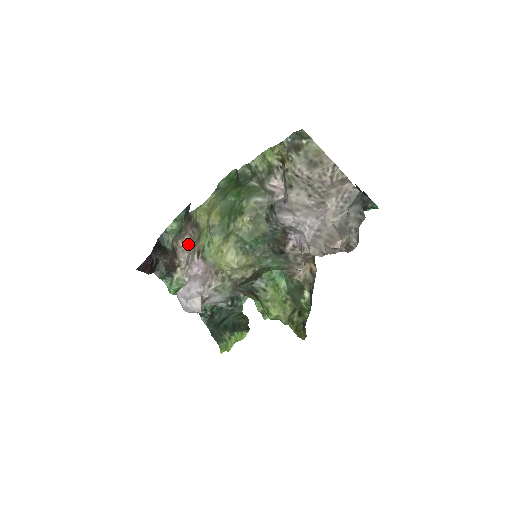
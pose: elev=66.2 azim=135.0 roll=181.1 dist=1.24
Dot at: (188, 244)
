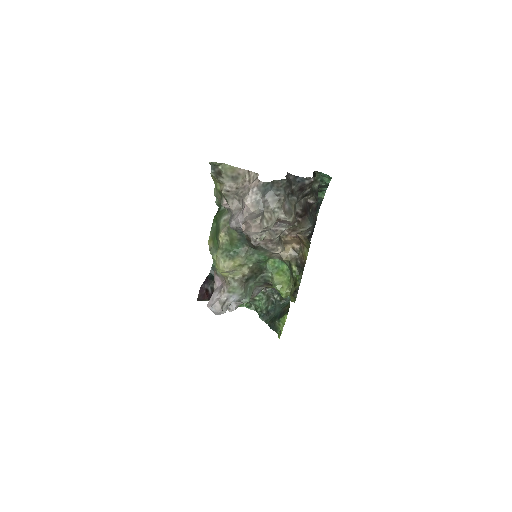
Dot at: occluded
